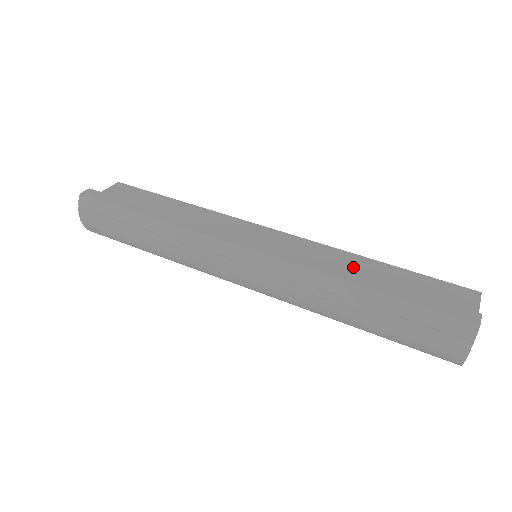
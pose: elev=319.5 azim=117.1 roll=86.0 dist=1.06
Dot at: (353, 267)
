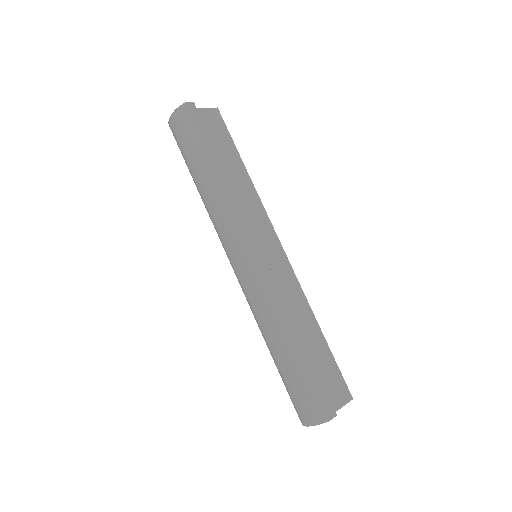
Dot at: (302, 320)
